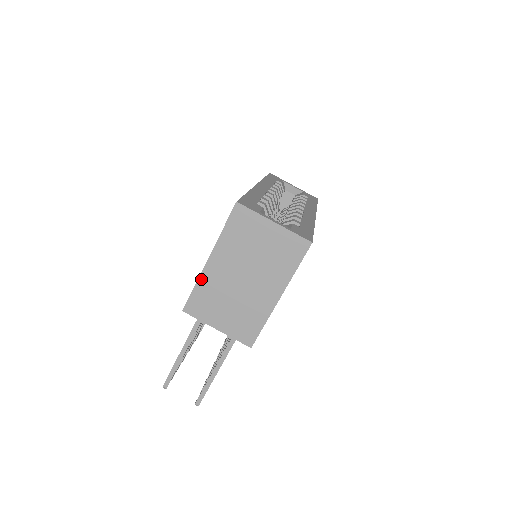
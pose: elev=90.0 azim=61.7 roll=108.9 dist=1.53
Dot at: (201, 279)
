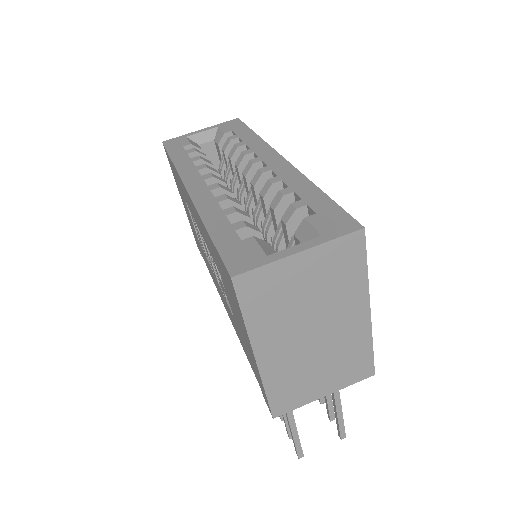
Dot at: (266, 379)
